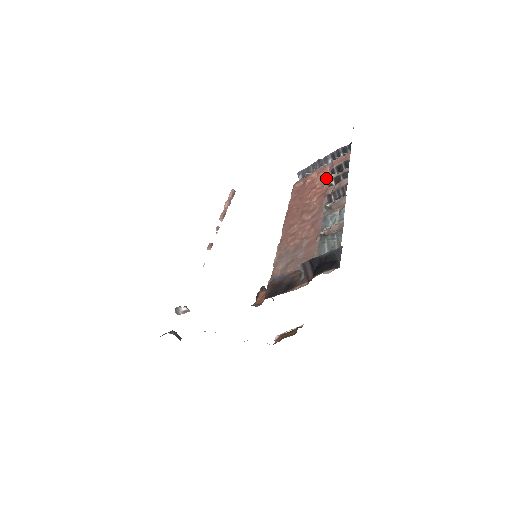
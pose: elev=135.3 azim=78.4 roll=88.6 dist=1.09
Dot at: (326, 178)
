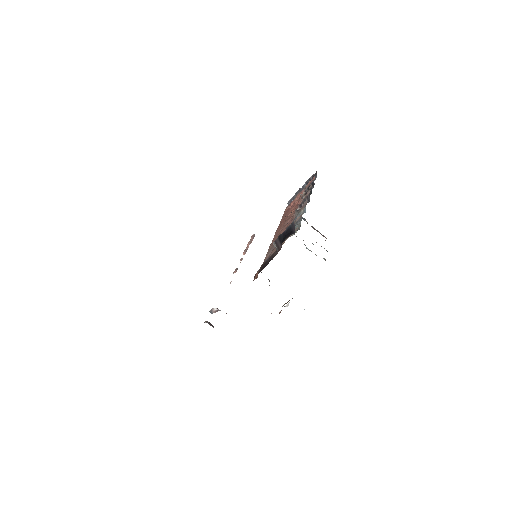
Dot at: occluded
